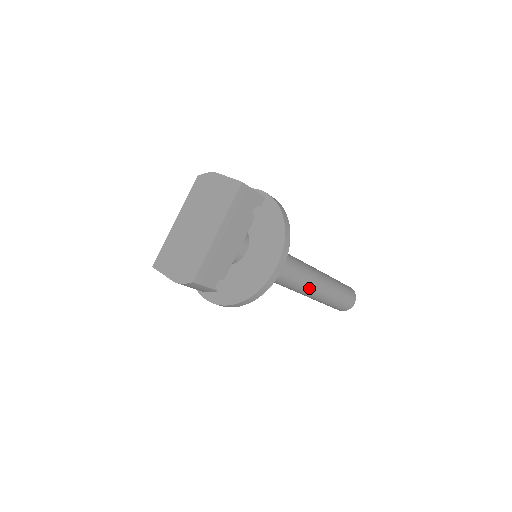
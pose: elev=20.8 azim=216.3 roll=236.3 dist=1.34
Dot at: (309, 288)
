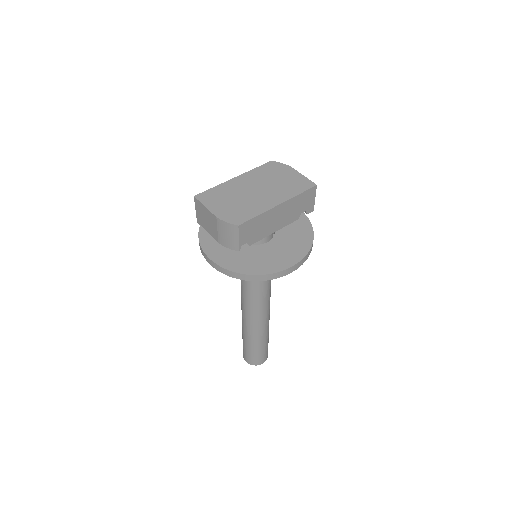
Dot at: (260, 317)
